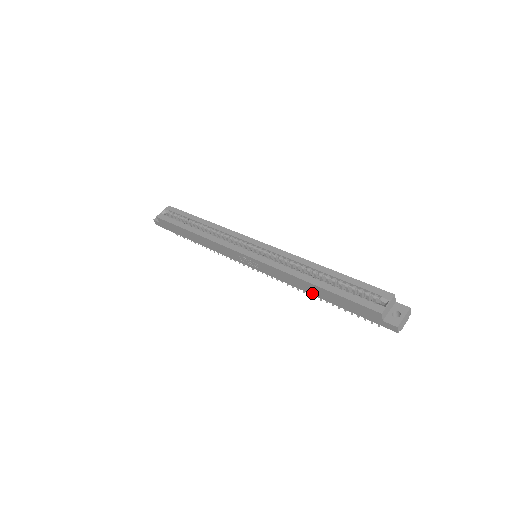
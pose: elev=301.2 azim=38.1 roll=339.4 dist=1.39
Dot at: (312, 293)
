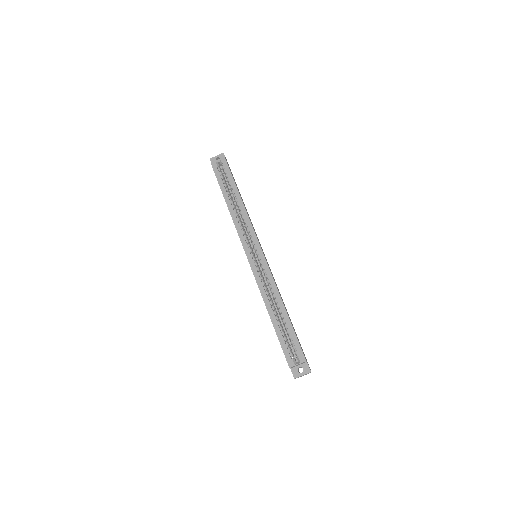
Dot at: occluded
